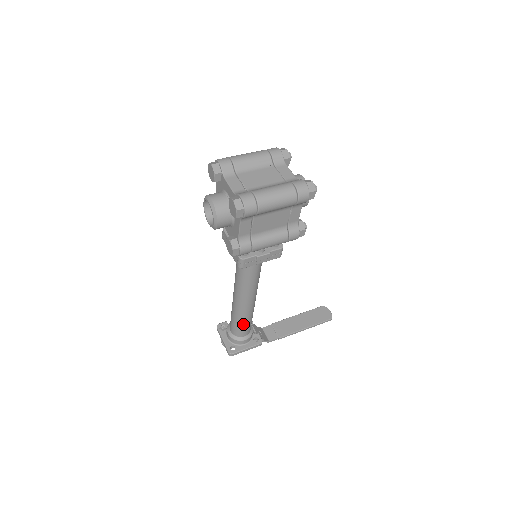
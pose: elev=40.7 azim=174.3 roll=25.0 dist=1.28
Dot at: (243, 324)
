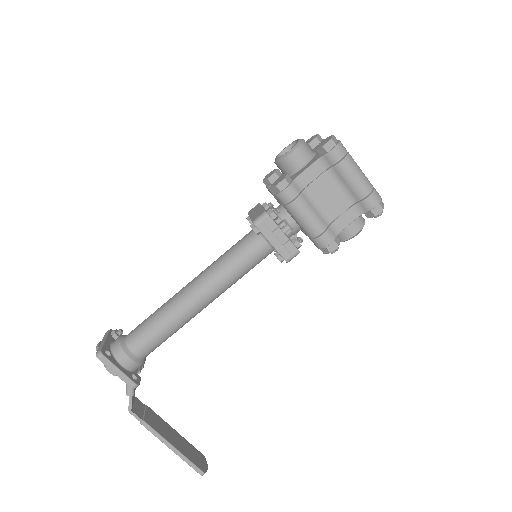
Dot at: (155, 329)
